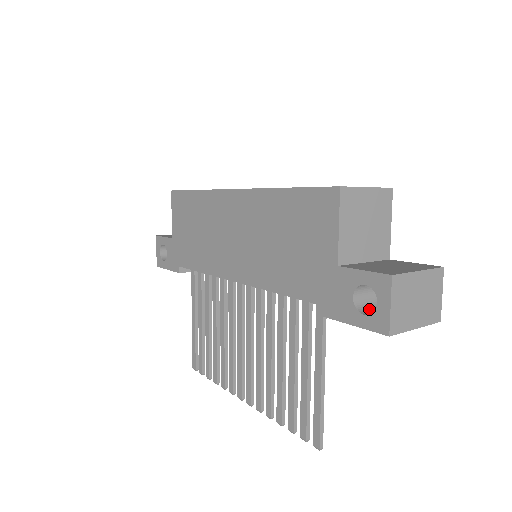
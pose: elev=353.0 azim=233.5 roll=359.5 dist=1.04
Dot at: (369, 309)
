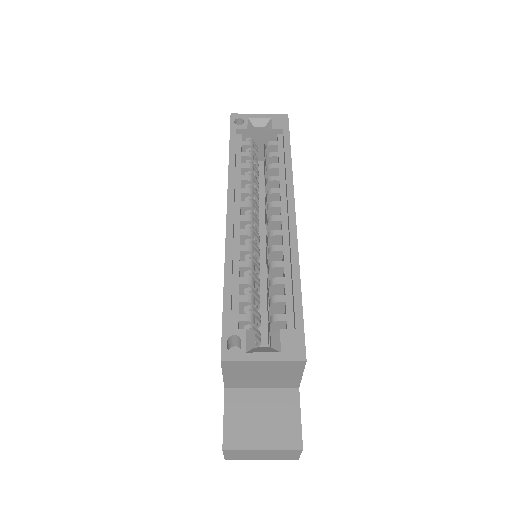
Dot at: occluded
